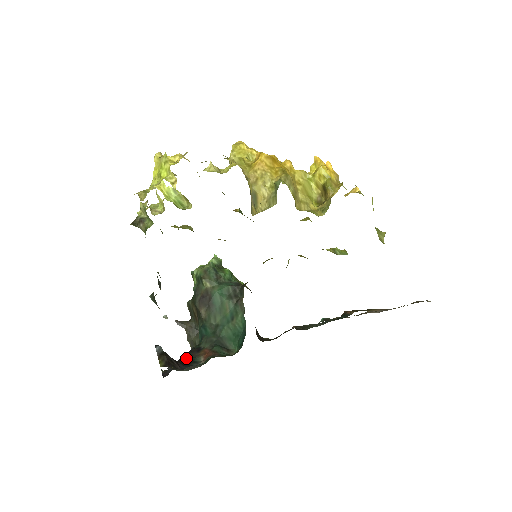
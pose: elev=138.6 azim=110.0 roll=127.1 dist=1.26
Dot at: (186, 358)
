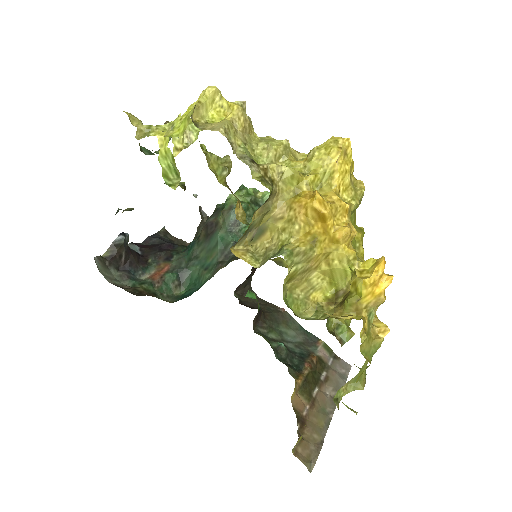
Dot at: (152, 255)
